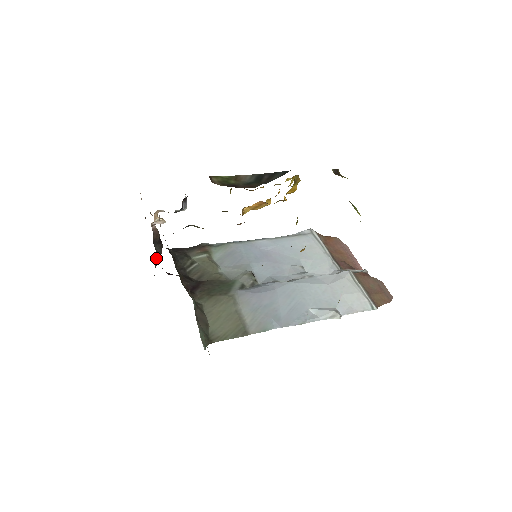
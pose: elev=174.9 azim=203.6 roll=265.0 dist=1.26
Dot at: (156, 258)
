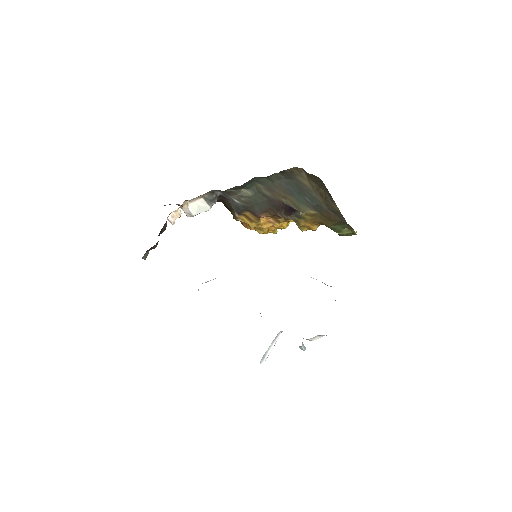
Dot at: (149, 249)
